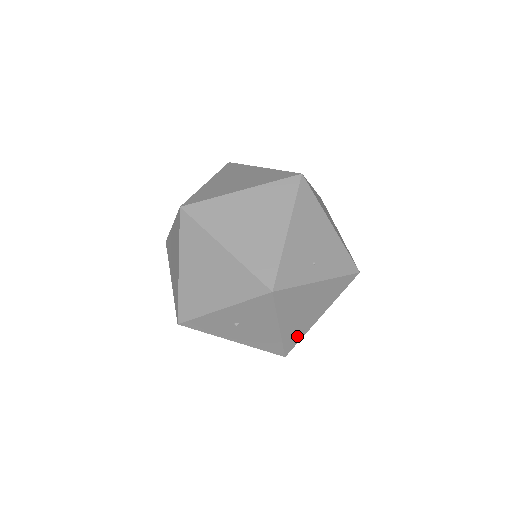
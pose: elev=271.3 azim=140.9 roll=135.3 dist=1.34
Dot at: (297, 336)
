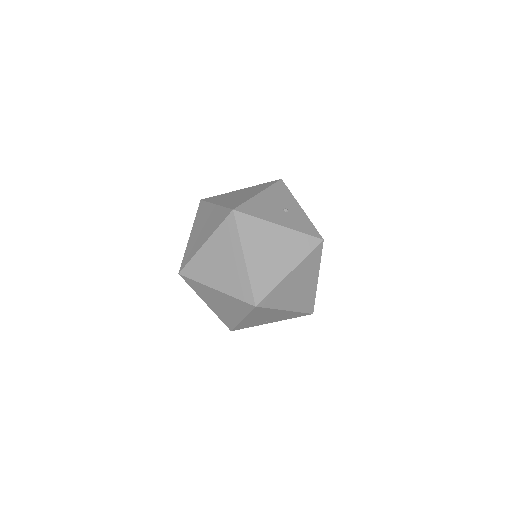
Dot at: occluded
